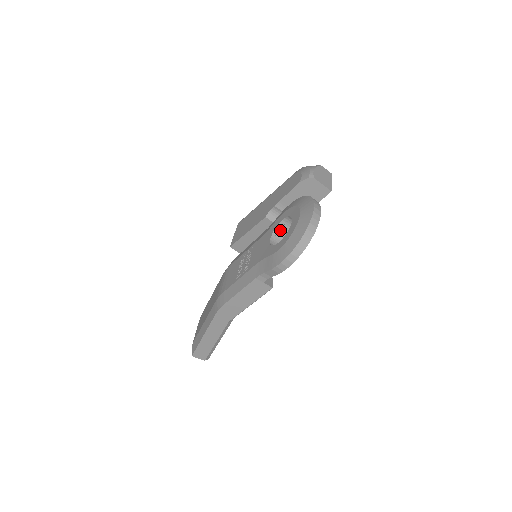
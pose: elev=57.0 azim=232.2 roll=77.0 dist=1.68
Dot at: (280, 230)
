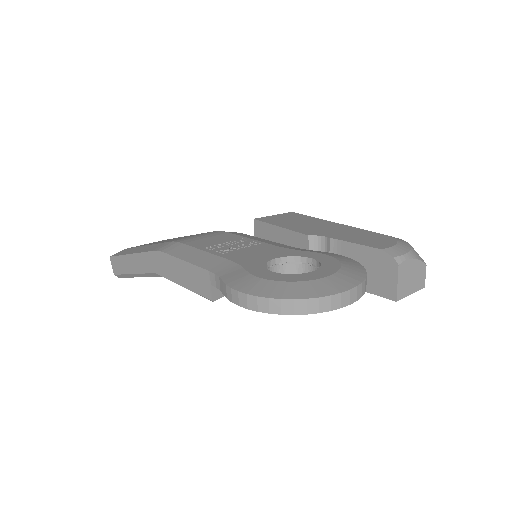
Dot at: (298, 264)
